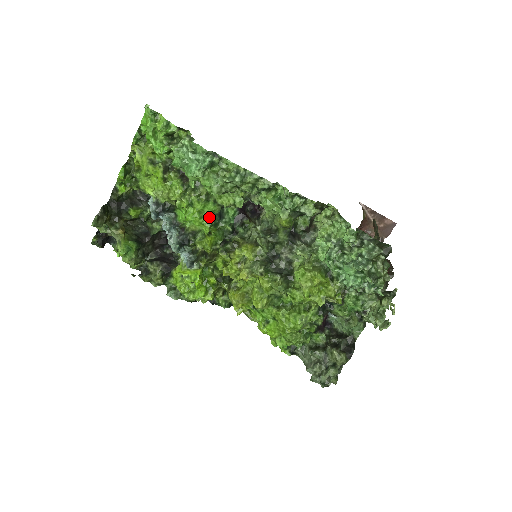
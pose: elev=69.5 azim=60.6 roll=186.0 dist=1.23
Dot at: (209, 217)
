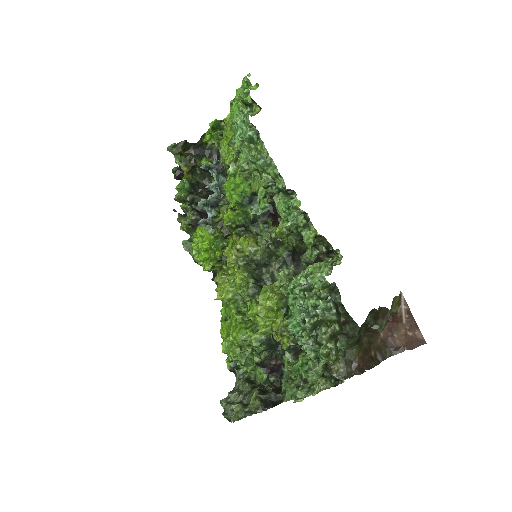
Dot at: (240, 194)
